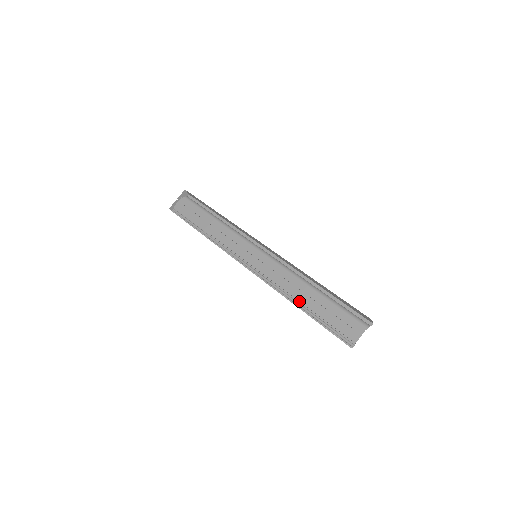
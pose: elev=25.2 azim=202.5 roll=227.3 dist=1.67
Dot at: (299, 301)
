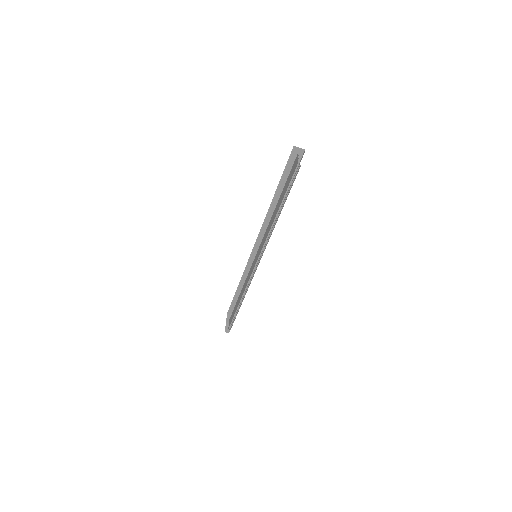
Dot at: (275, 218)
